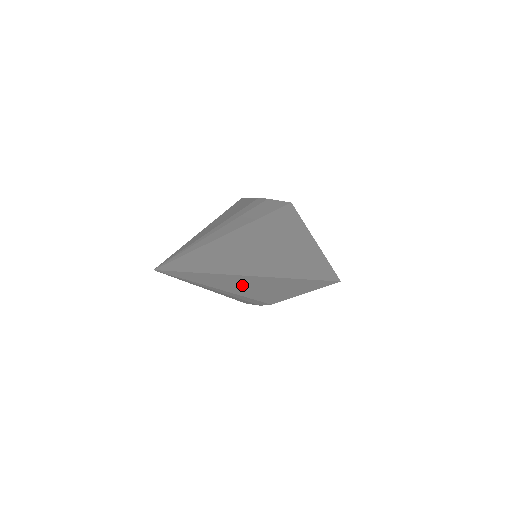
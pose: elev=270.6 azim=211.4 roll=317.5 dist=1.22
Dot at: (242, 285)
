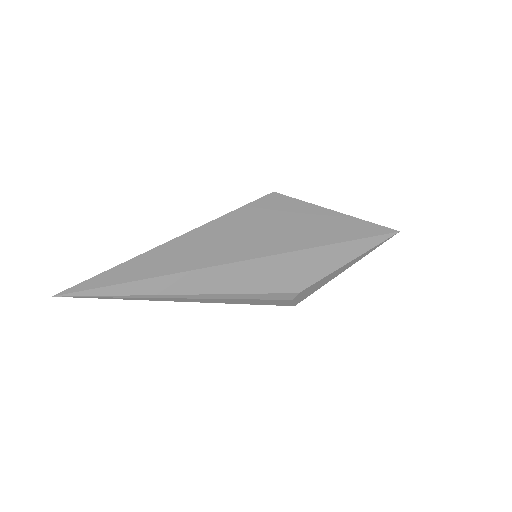
Dot at: (196, 283)
